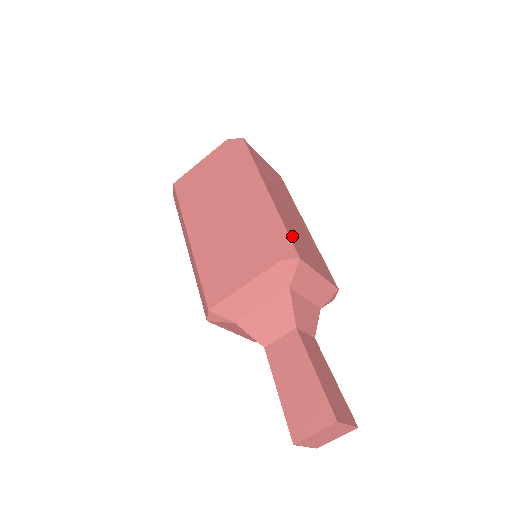
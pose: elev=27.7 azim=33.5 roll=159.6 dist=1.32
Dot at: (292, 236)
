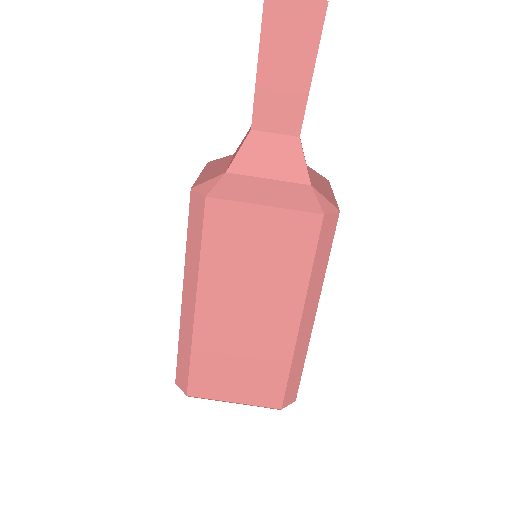
Dot at: occluded
